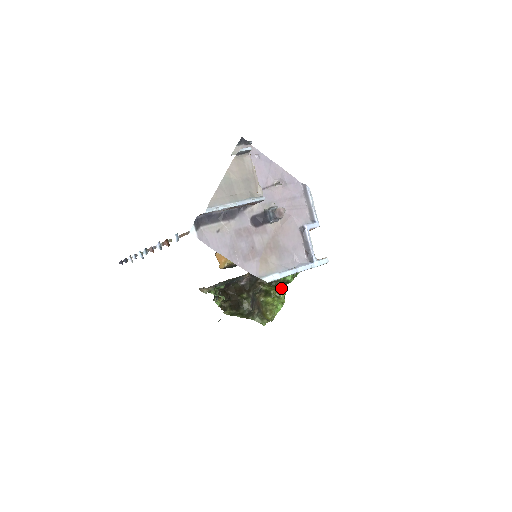
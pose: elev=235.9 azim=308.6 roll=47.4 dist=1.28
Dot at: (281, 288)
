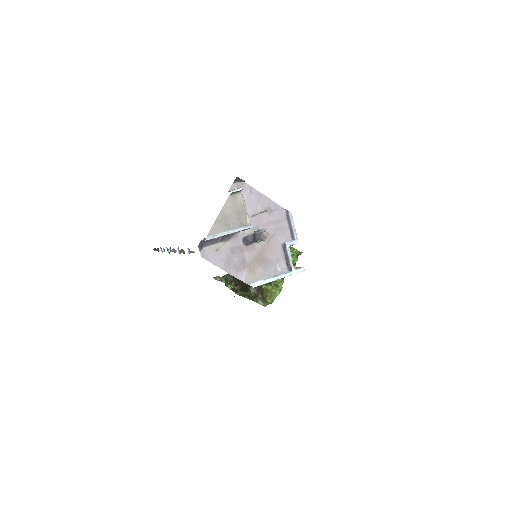
Dot at: occluded
